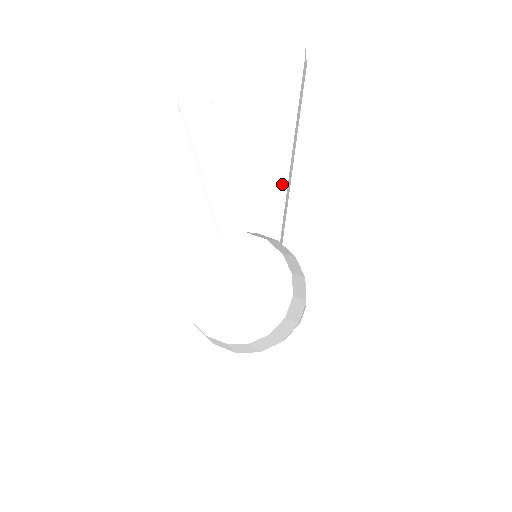
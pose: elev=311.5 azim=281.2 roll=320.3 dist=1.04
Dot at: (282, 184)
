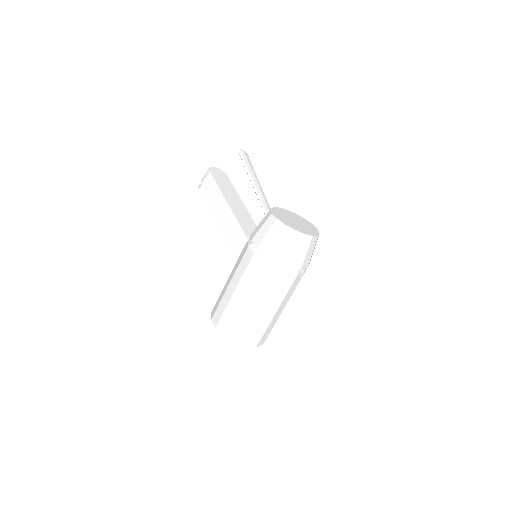
Dot at: (251, 219)
